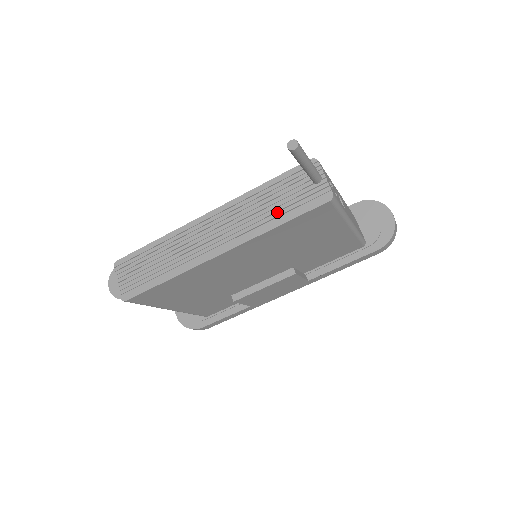
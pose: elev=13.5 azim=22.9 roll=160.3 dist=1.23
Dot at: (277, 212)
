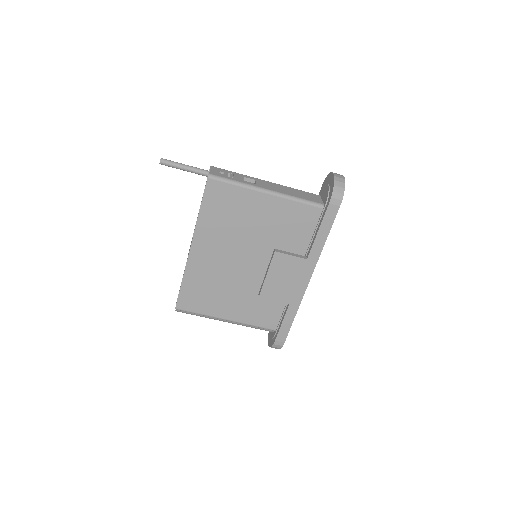
Dot at: occluded
